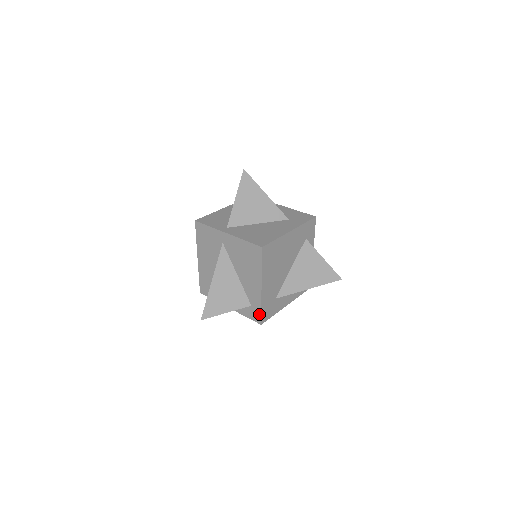
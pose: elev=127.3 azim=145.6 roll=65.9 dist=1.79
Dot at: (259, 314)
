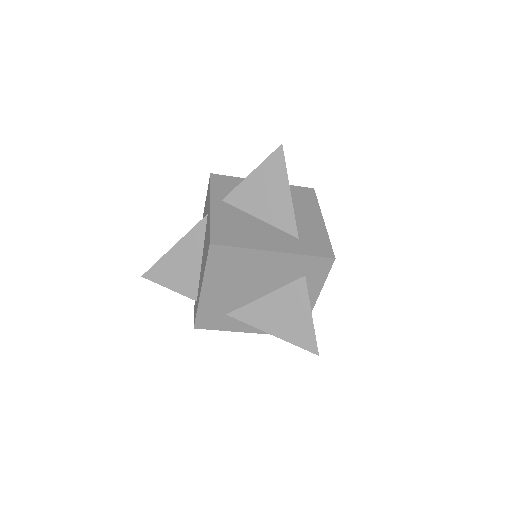
Dot at: (195, 316)
